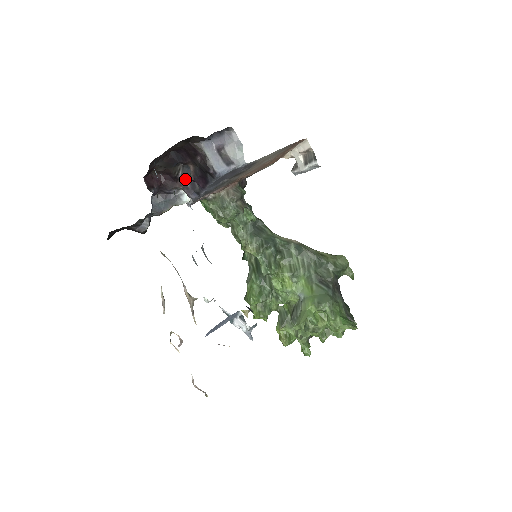
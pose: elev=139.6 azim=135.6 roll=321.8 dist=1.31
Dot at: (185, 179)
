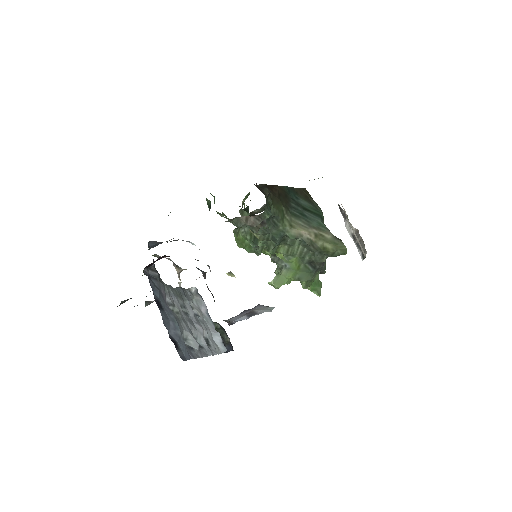
Dot at: occluded
